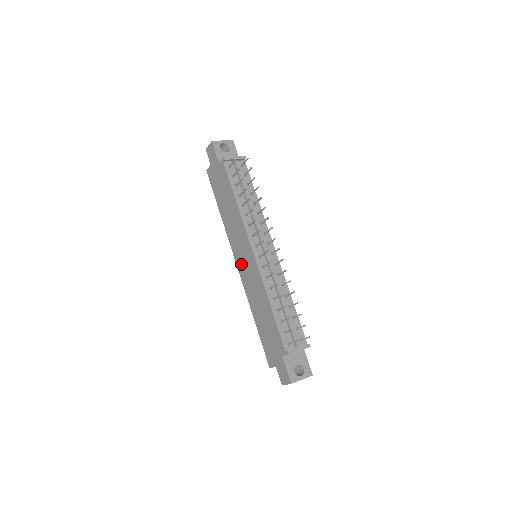
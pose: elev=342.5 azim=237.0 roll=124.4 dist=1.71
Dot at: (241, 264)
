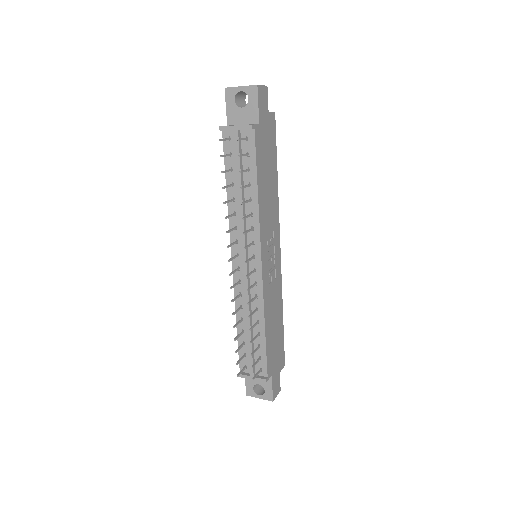
Dot at: occluded
